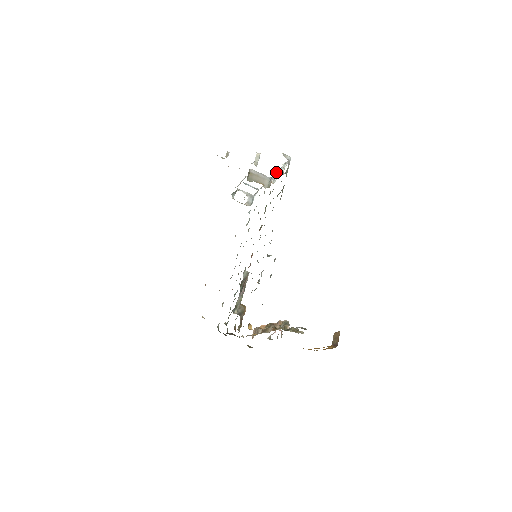
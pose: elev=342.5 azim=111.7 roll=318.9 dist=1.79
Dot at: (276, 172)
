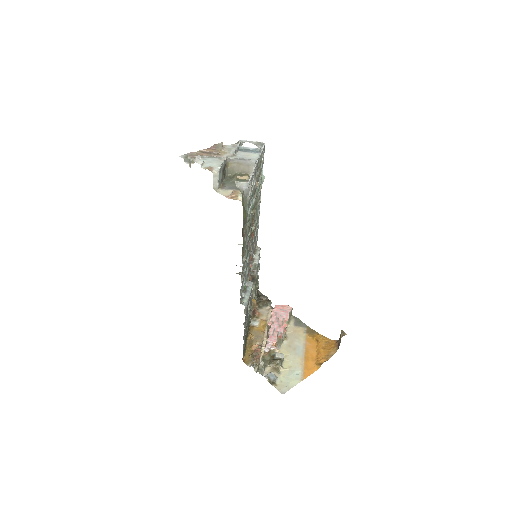
Dot at: occluded
